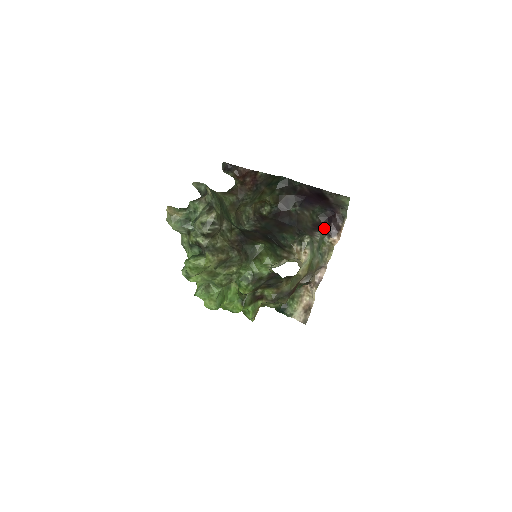
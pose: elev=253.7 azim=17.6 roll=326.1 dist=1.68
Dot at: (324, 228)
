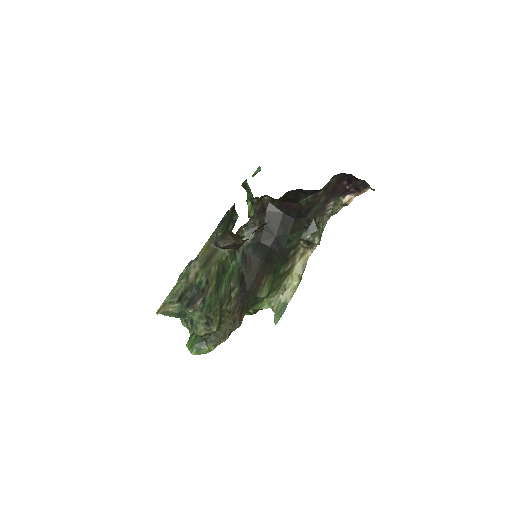
Dot at: (340, 188)
